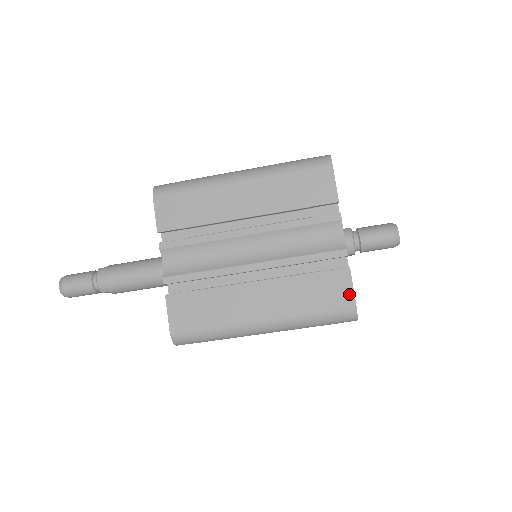
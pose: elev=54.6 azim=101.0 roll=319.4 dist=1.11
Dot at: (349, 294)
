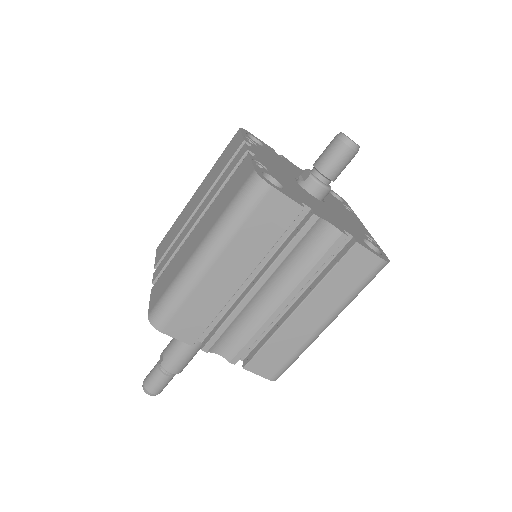
Dot at: (372, 258)
